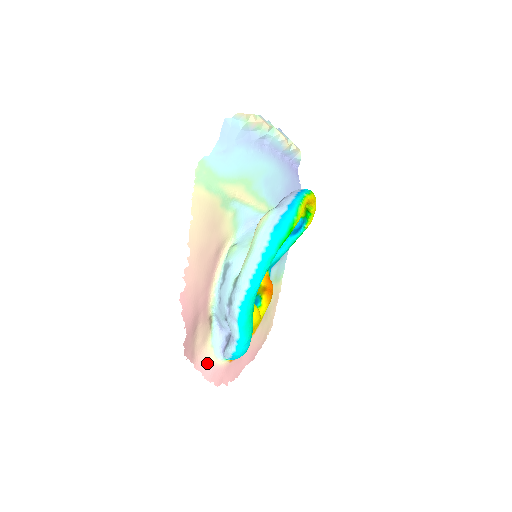
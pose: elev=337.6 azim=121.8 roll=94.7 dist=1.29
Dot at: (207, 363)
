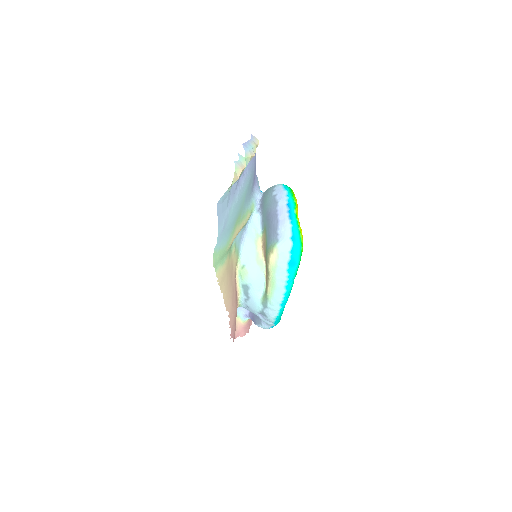
Dot at: (240, 329)
